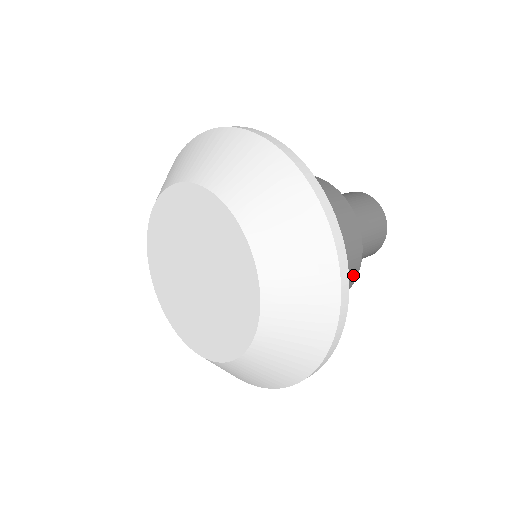
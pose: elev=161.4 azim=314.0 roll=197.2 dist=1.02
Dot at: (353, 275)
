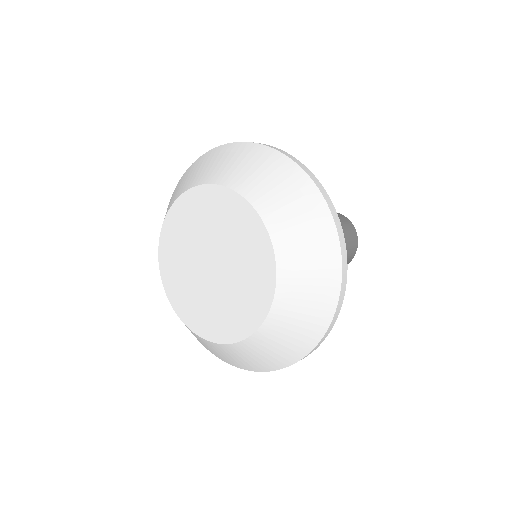
Dot at: occluded
